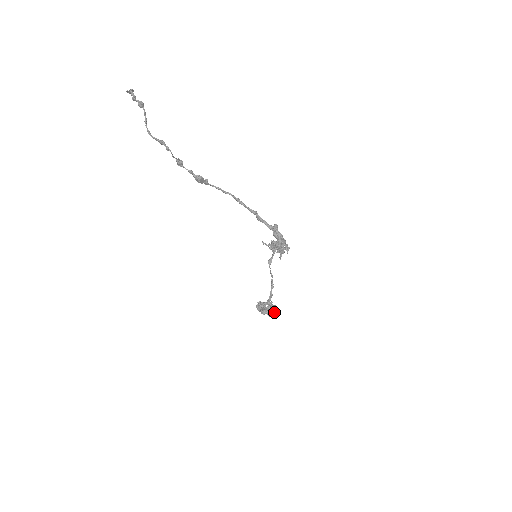
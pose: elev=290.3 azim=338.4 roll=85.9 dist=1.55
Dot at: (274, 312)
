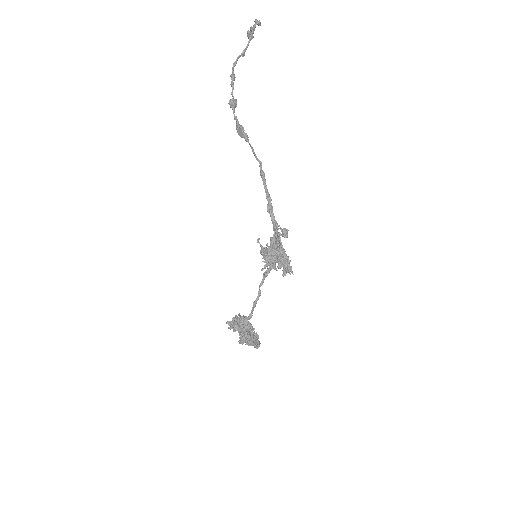
Dot at: (243, 337)
